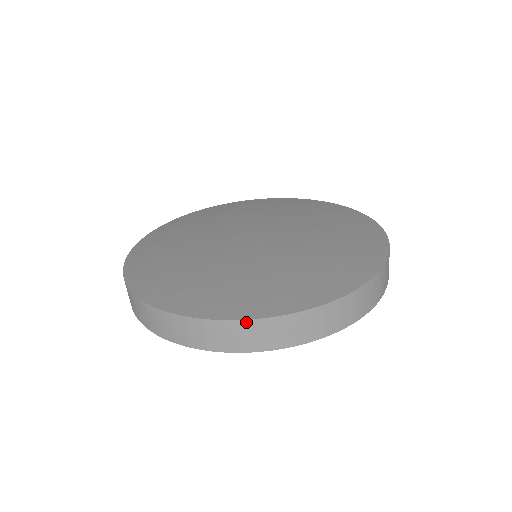
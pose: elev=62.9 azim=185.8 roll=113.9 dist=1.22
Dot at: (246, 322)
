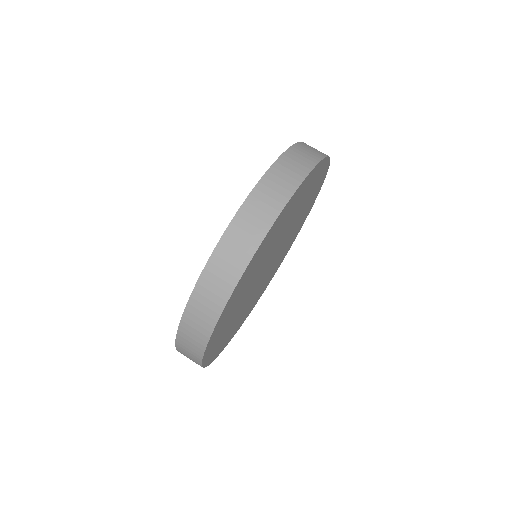
Dot at: (245, 204)
